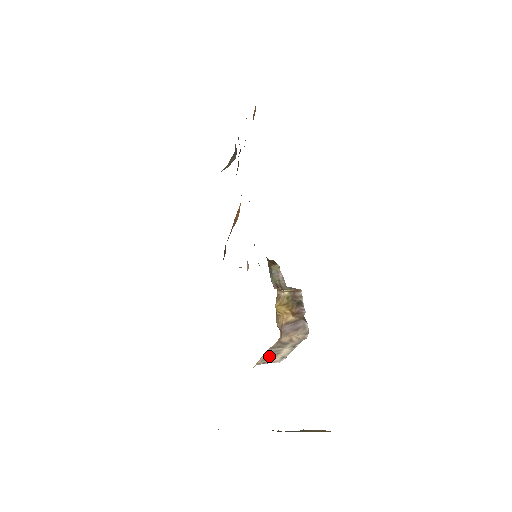
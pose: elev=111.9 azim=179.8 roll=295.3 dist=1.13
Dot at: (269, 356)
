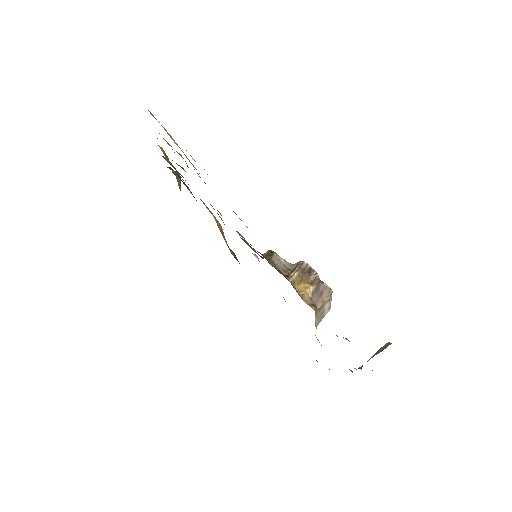
Dot at: (319, 317)
